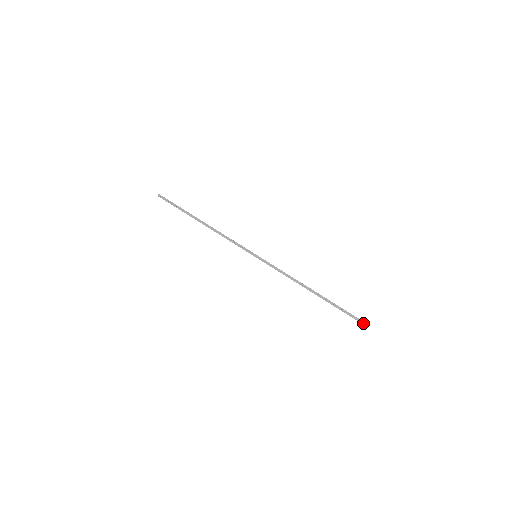
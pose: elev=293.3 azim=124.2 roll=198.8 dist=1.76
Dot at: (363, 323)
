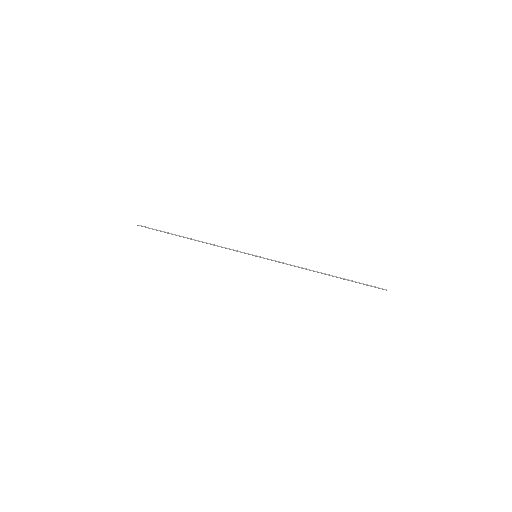
Dot at: (382, 289)
